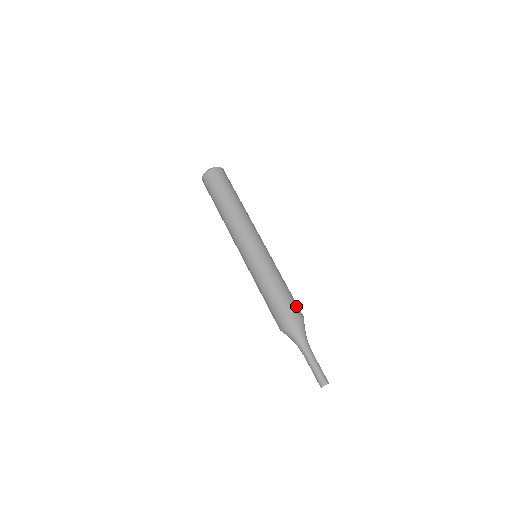
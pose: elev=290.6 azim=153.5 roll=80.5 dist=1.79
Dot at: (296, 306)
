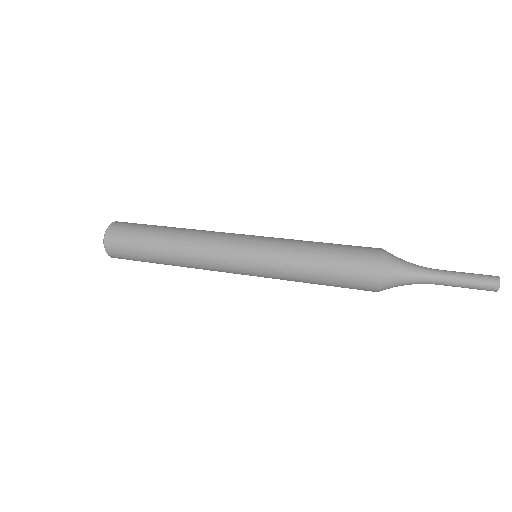
Dot at: (361, 249)
